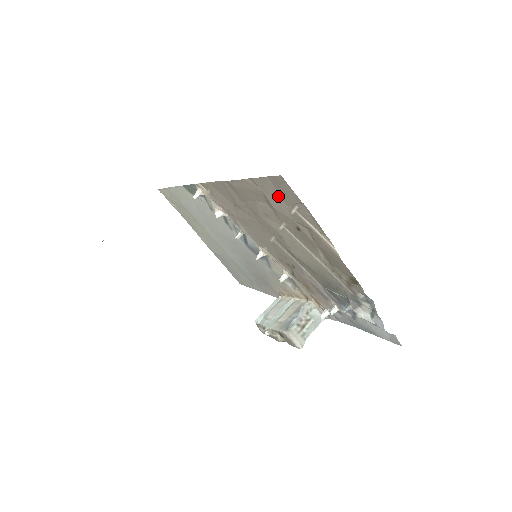
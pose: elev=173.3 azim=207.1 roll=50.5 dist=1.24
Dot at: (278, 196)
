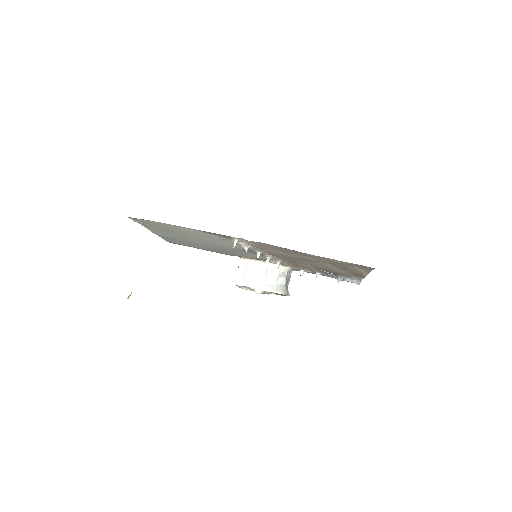
Dot at: (353, 265)
